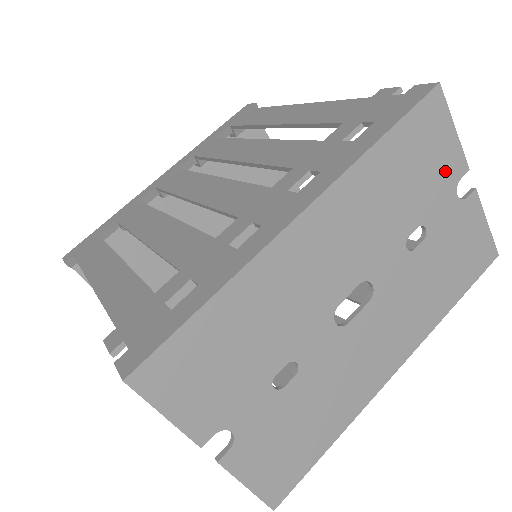
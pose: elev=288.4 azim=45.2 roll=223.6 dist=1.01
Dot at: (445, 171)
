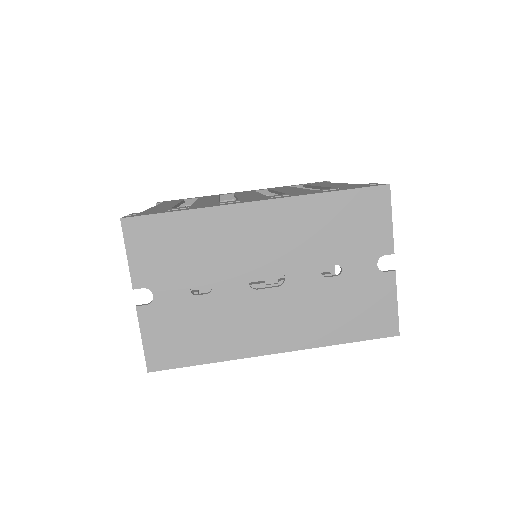
Dot at: (373, 242)
